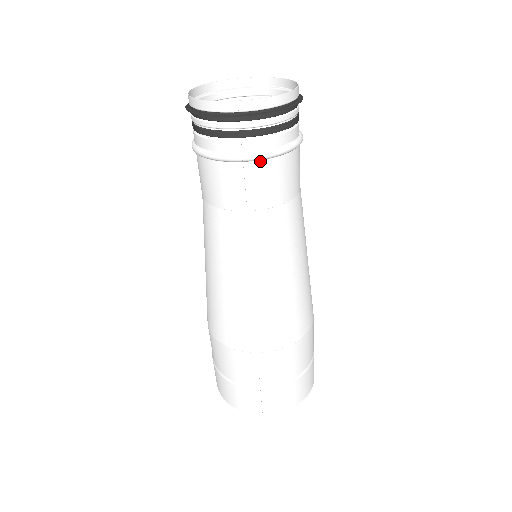
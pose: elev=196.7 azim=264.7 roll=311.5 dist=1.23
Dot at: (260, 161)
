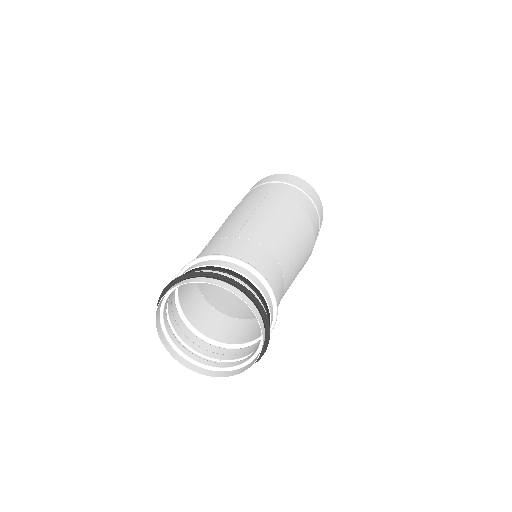
Dot at: (243, 343)
